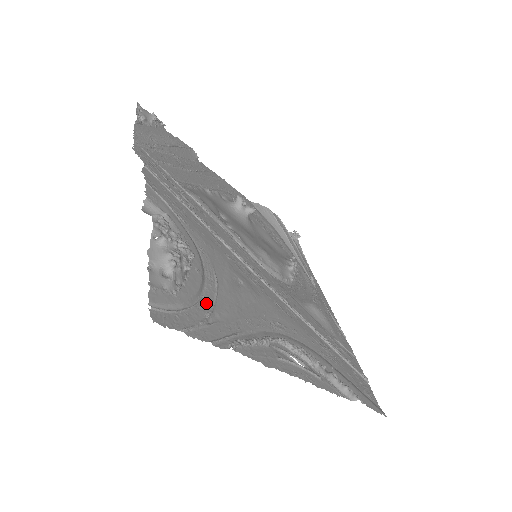
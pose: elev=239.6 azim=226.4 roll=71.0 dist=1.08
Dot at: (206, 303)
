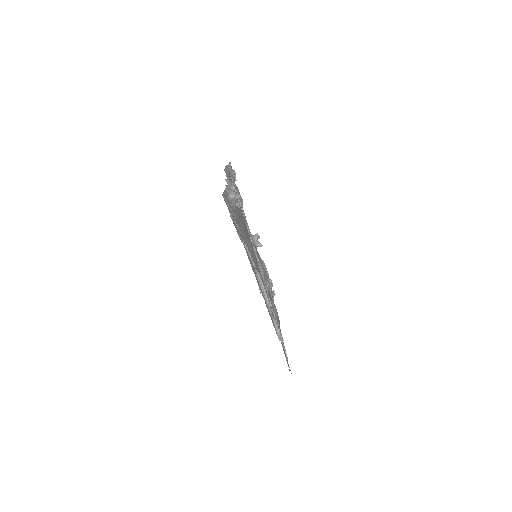
Dot at: (238, 223)
